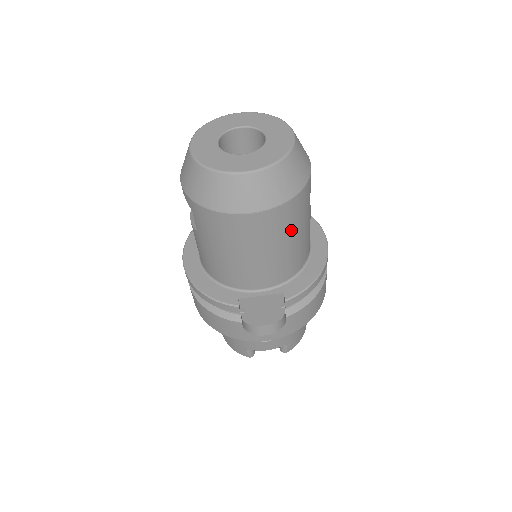
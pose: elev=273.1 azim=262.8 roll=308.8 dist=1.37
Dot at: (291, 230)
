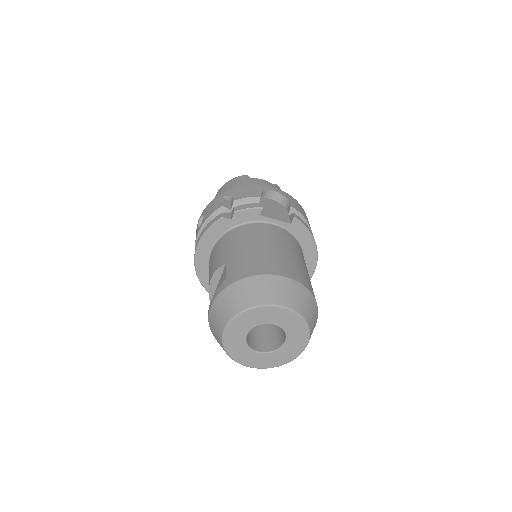
Dot at: occluded
